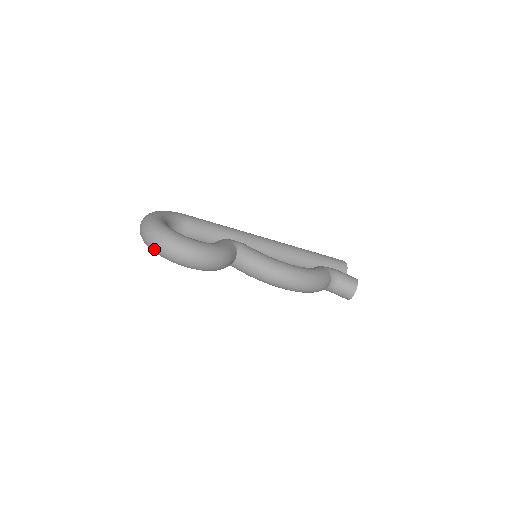
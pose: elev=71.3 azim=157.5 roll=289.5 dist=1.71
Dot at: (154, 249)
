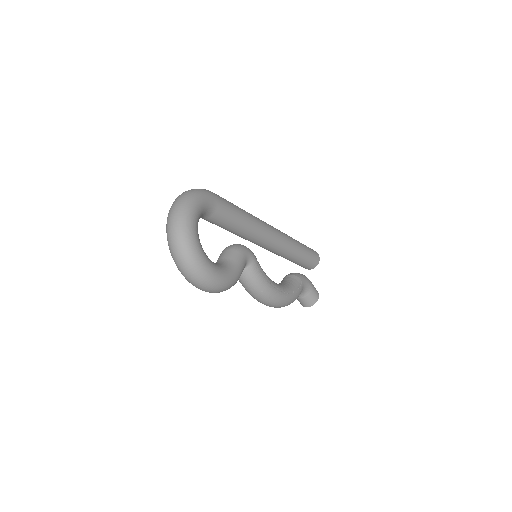
Dot at: (175, 263)
